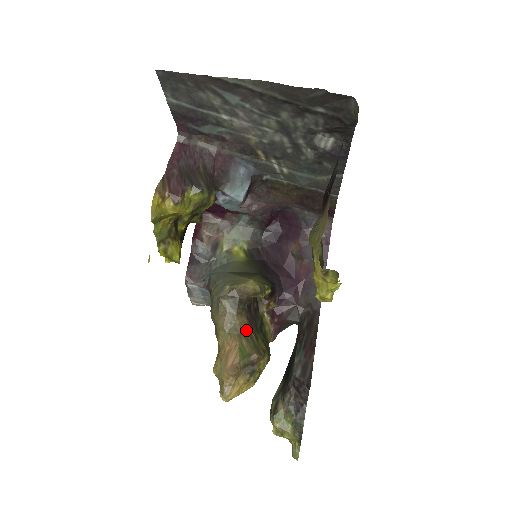
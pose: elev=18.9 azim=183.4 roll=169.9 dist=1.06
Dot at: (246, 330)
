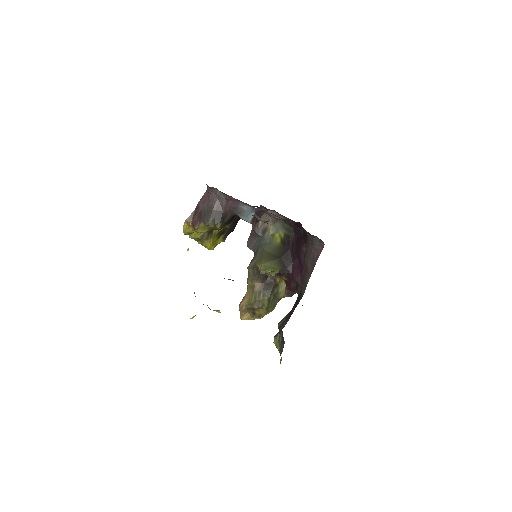
Dot at: (259, 289)
